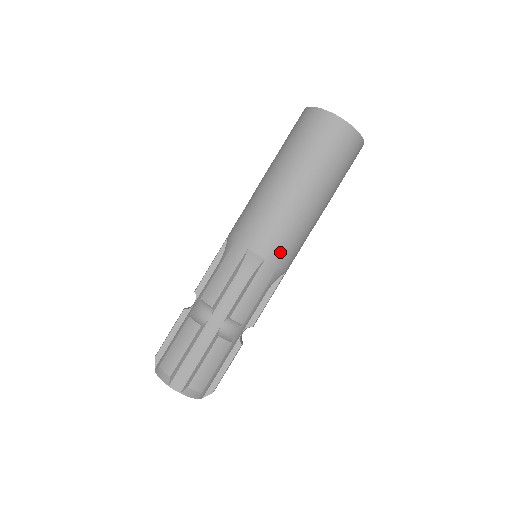
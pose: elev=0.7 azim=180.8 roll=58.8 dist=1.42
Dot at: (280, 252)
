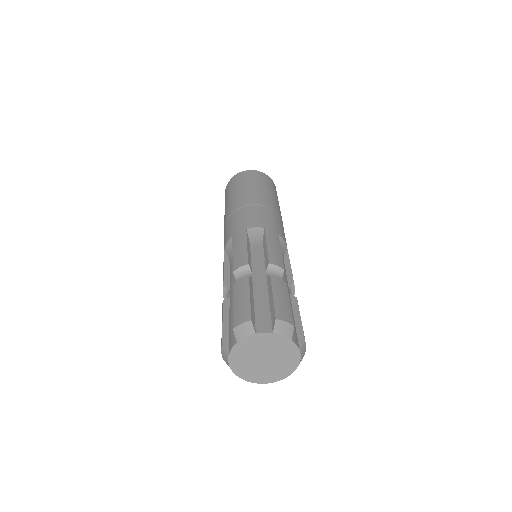
Dot at: (240, 225)
